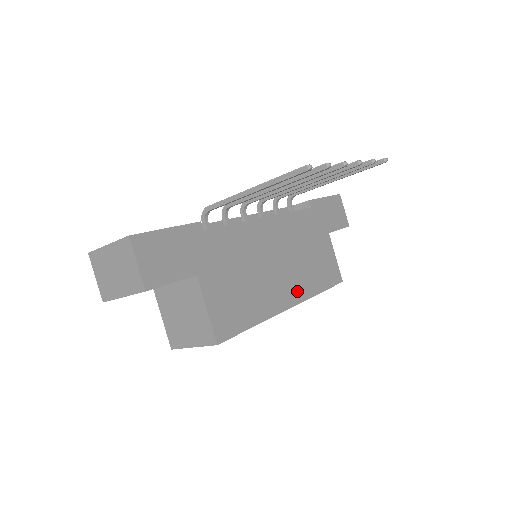
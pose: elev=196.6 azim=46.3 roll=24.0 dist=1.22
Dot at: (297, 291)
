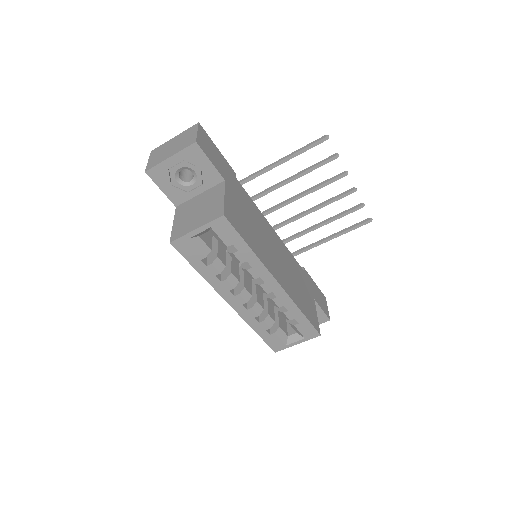
Dot at: (285, 284)
